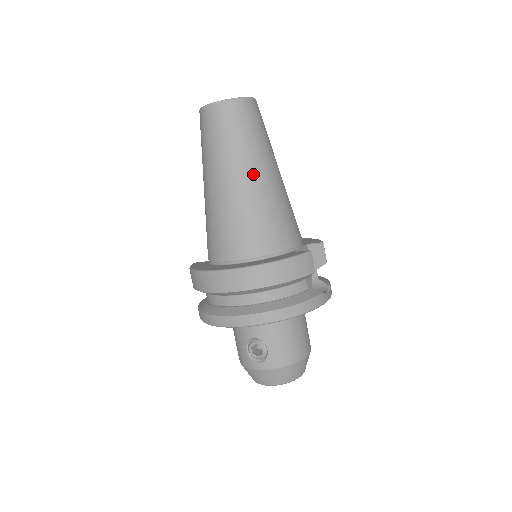
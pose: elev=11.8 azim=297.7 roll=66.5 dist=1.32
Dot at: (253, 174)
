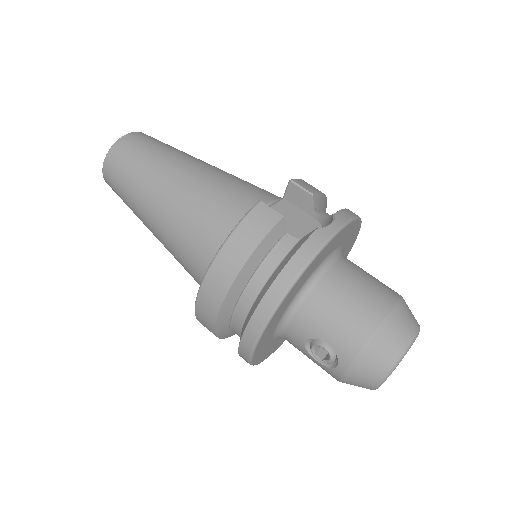
Dot at: (163, 190)
